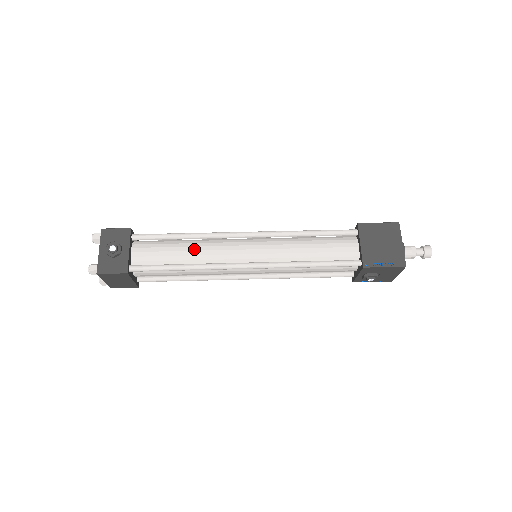
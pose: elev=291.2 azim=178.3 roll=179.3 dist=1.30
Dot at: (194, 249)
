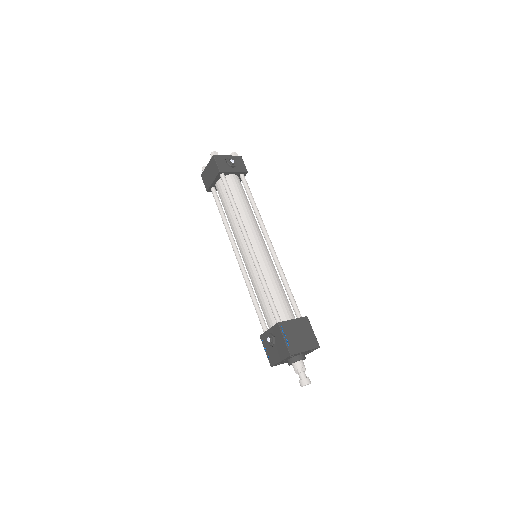
Dot at: (248, 211)
